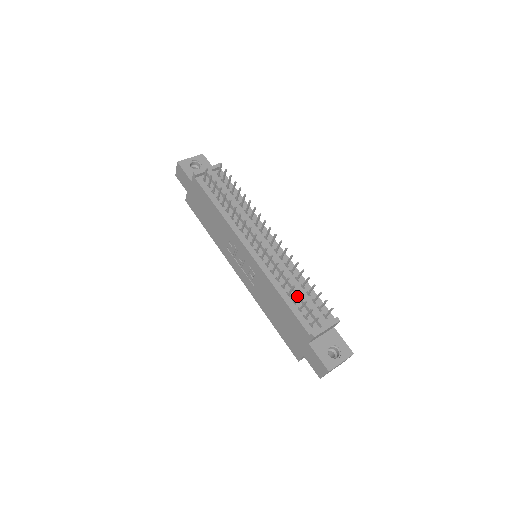
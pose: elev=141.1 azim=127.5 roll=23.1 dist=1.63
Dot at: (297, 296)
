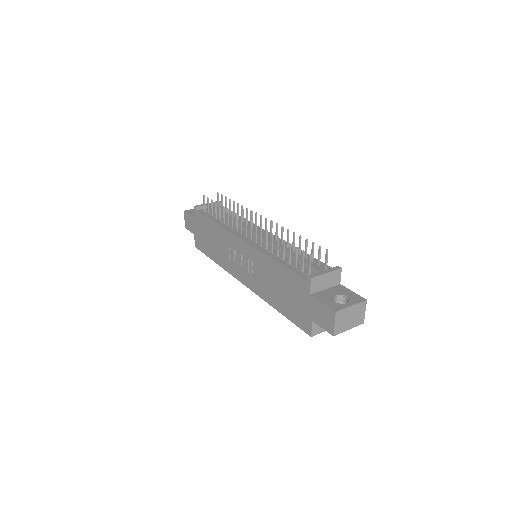
Dot at: (289, 250)
